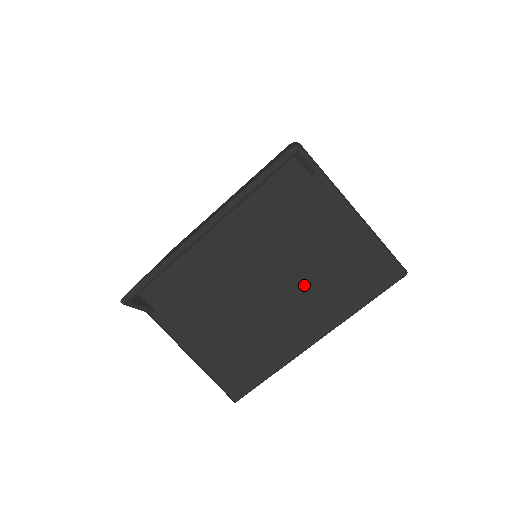
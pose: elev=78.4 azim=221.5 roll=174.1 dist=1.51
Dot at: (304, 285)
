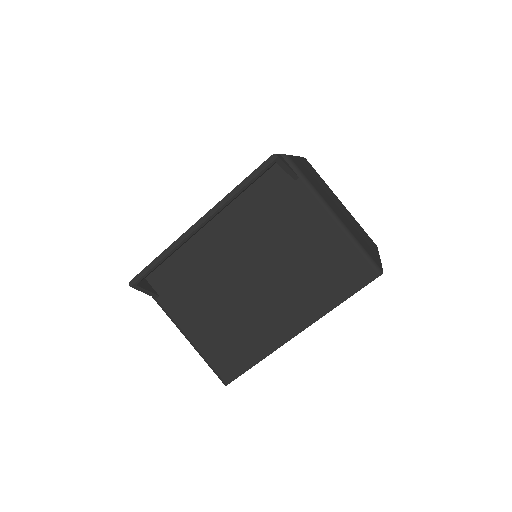
Dot at: (288, 279)
